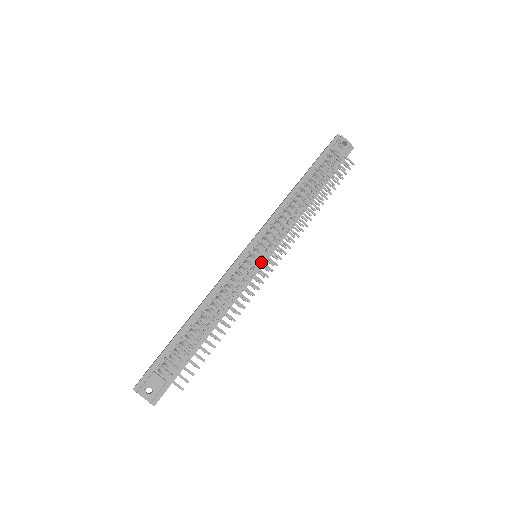
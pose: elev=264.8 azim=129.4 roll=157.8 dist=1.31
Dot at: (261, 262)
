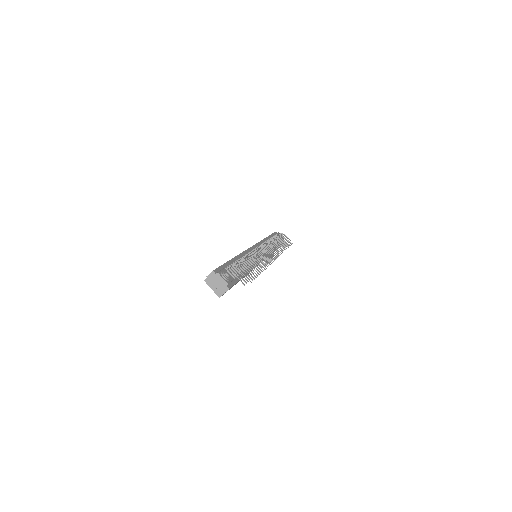
Dot at: (268, 251)
